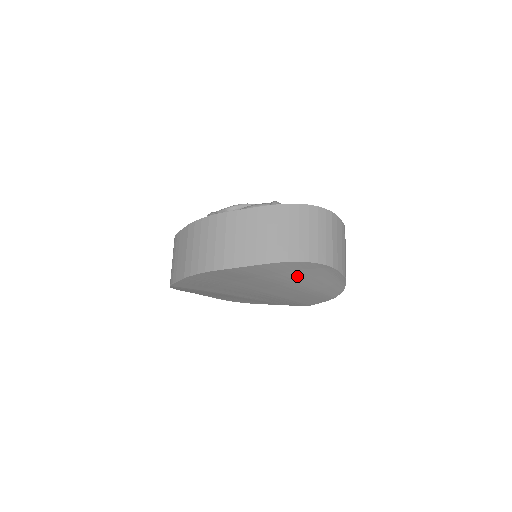
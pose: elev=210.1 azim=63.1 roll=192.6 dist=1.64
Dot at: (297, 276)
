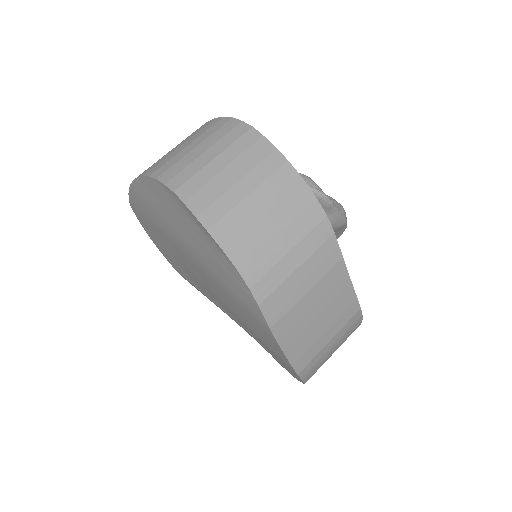
Dot at: (175, 225)
